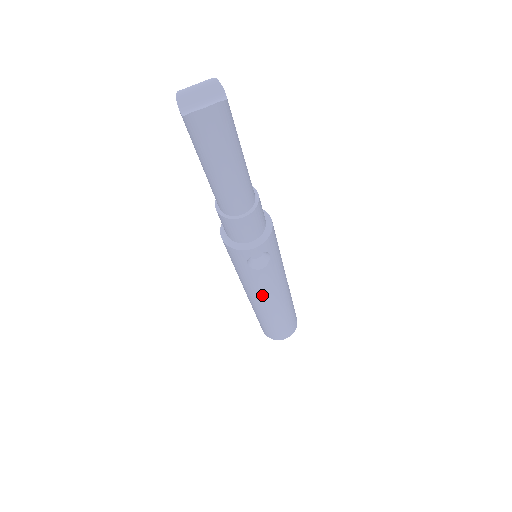
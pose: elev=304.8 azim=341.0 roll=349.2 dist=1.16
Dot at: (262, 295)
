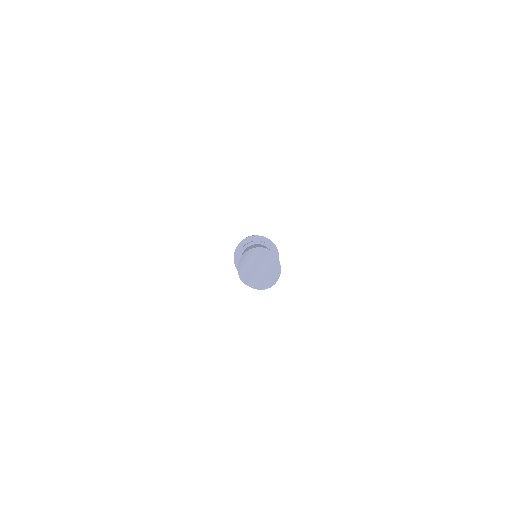
Dot at: occluded
